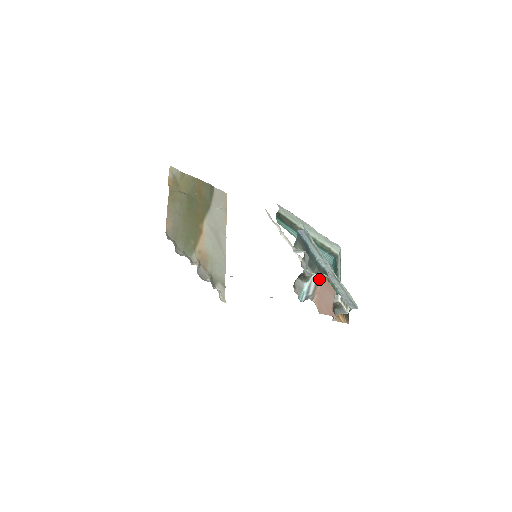
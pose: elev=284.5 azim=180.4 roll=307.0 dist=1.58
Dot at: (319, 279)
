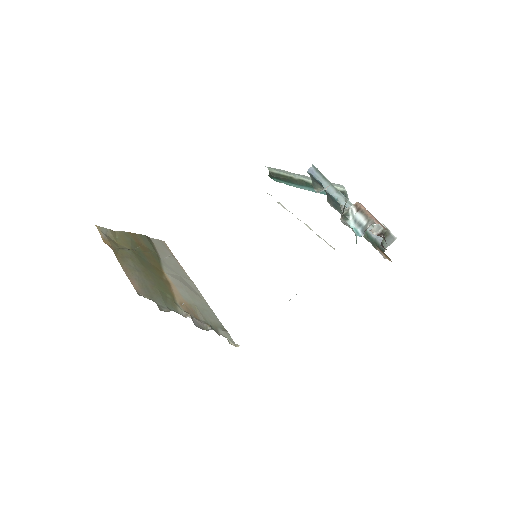
Dot at: (360, 206)
